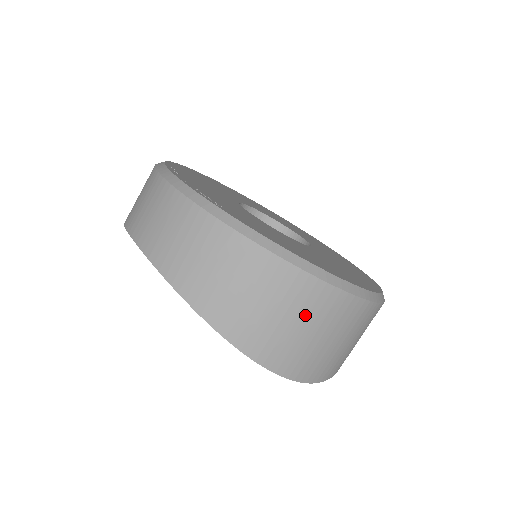
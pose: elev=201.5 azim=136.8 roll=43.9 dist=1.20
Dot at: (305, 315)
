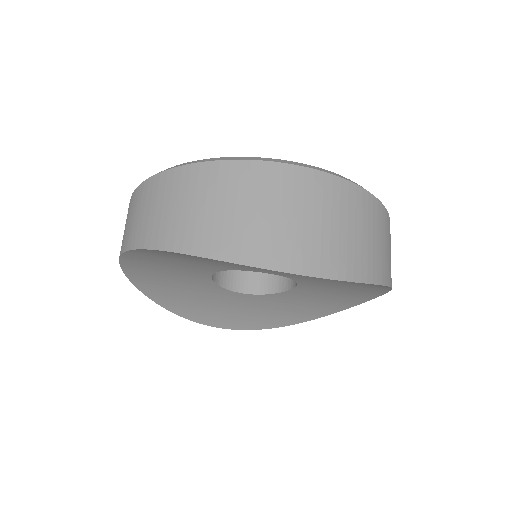
Dot at: (247, 196)
